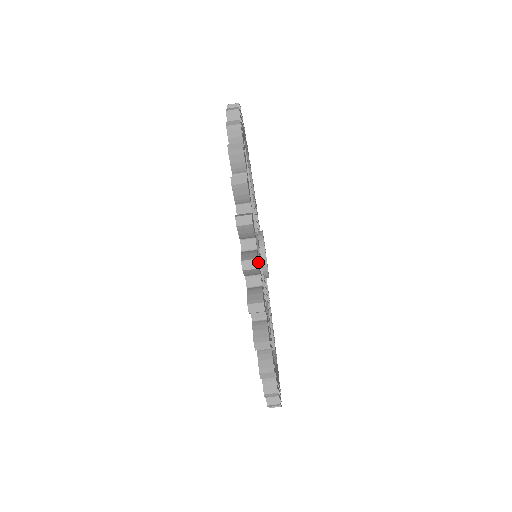
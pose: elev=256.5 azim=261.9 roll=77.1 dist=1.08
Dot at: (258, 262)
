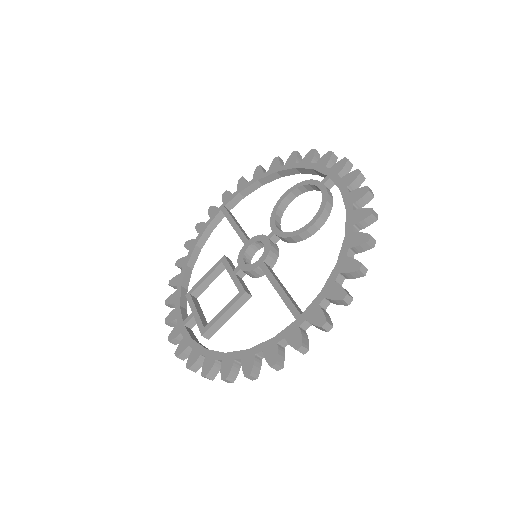
Dot at: (199, 364)
